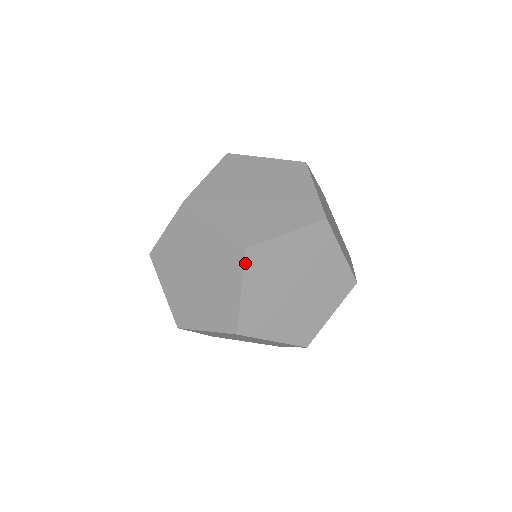
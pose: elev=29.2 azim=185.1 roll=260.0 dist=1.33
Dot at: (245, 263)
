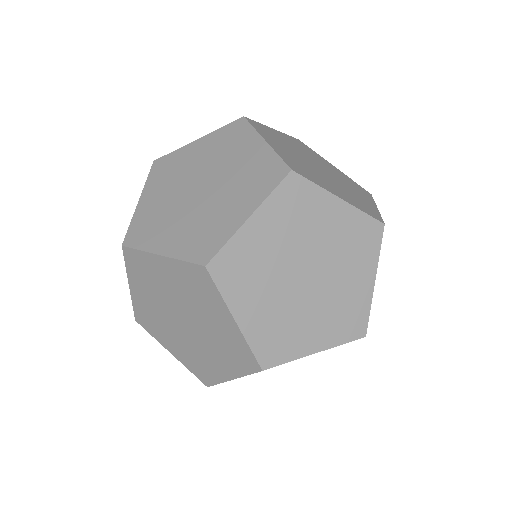
Dot at: (126, 260)
